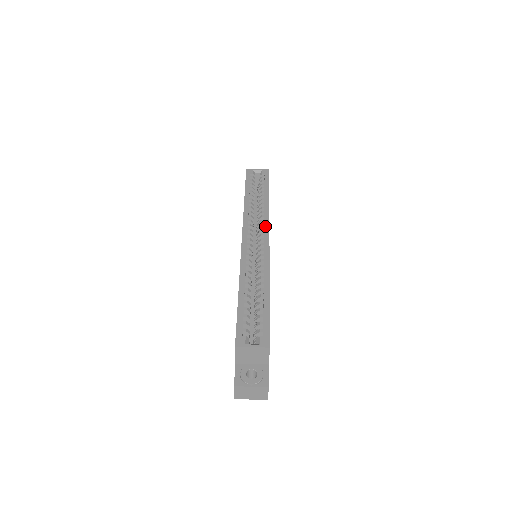
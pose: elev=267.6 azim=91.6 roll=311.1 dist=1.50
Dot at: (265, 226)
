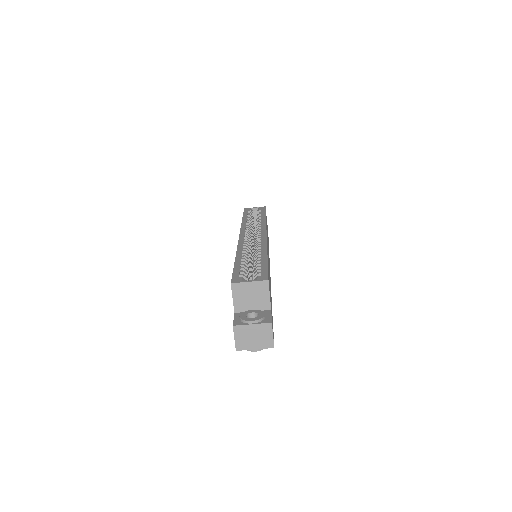
Dot at: (262, 228)
